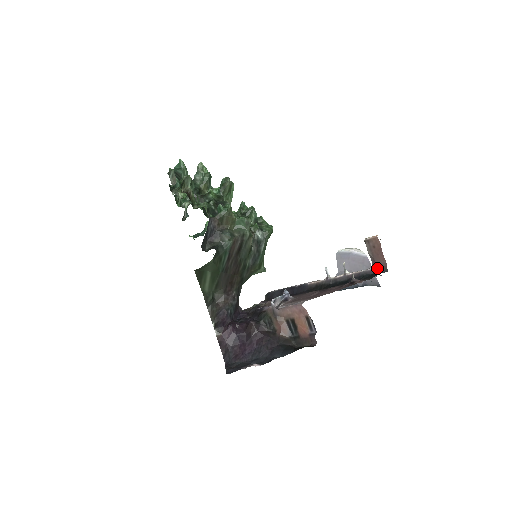
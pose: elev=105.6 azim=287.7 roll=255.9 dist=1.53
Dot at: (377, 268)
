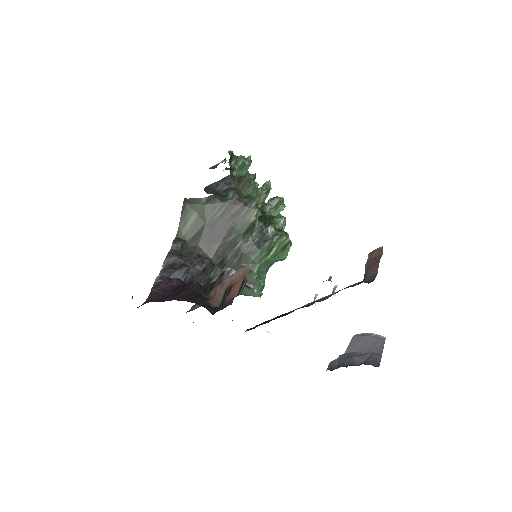
Dot at: (365, 280)
